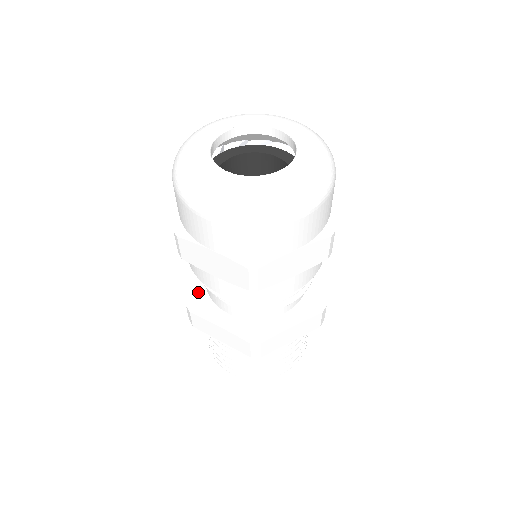
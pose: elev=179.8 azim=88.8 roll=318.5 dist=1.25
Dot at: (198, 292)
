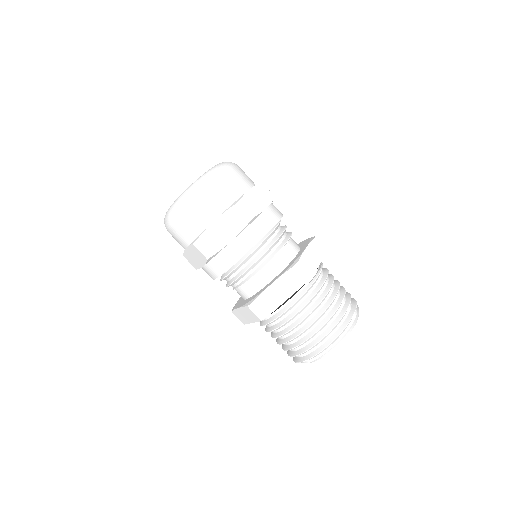
Dot at: occluded
